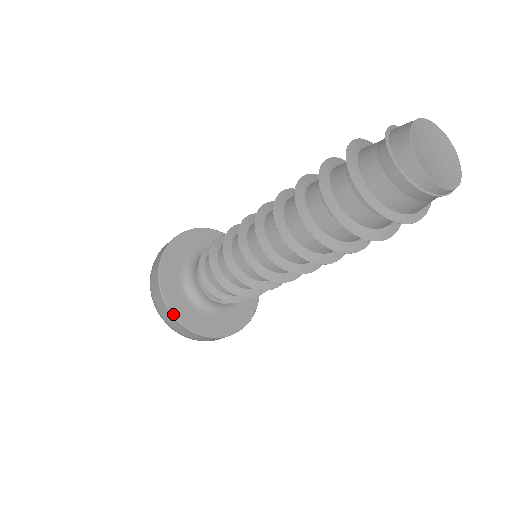
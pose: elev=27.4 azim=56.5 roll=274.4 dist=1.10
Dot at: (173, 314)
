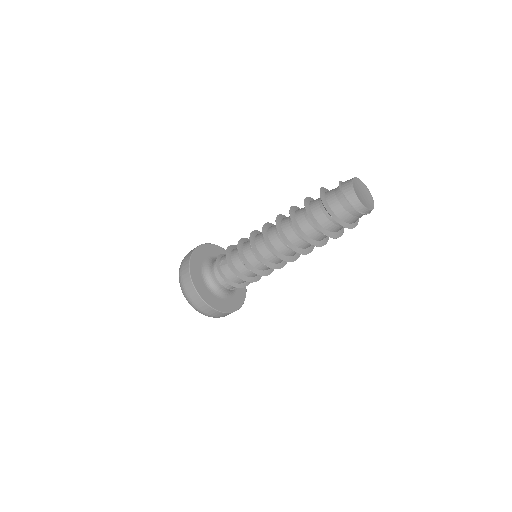
Dot at: (214, 308)
